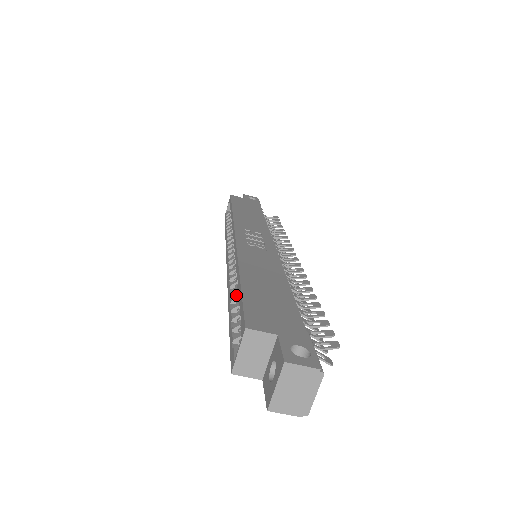
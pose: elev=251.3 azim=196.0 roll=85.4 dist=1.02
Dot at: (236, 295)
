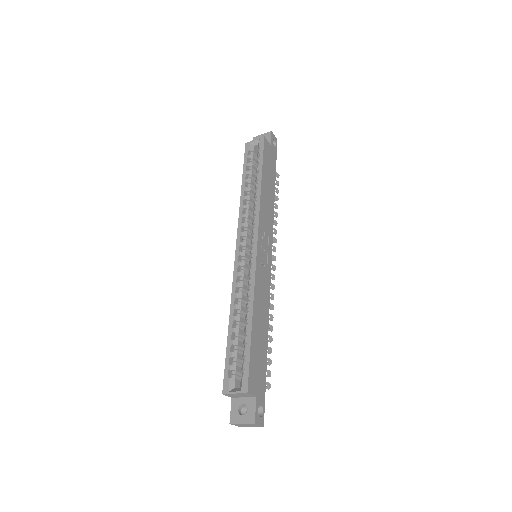
Dot at: (239, 317)
